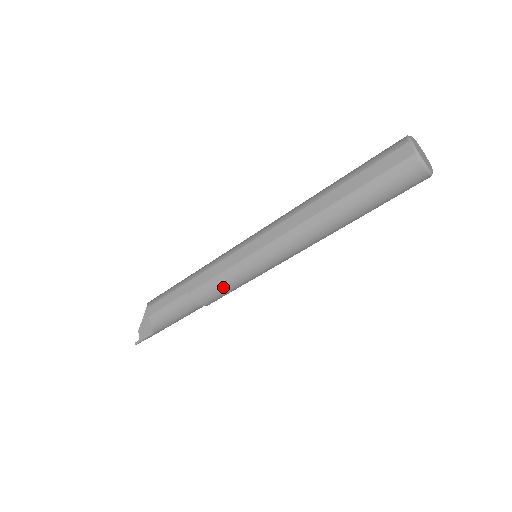
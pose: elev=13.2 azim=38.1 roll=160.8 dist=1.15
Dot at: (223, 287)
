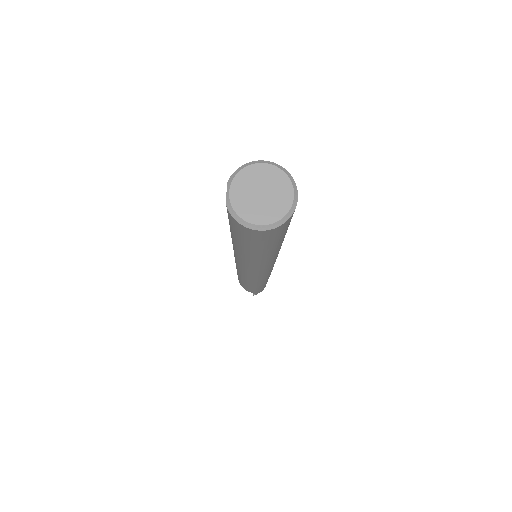
Dot at: (245, 279)
